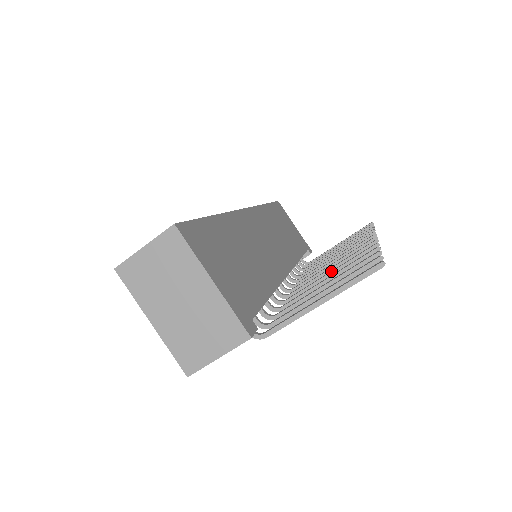
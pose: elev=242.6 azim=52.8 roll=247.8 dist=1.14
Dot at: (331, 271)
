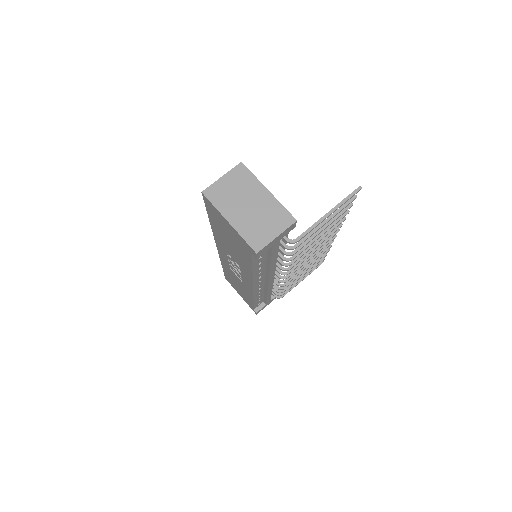
Dot at: occluded
